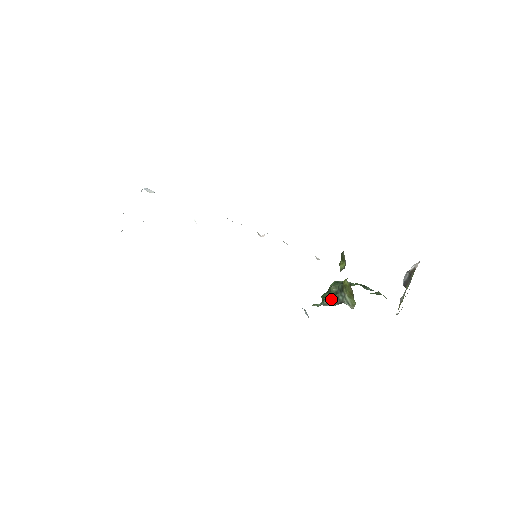
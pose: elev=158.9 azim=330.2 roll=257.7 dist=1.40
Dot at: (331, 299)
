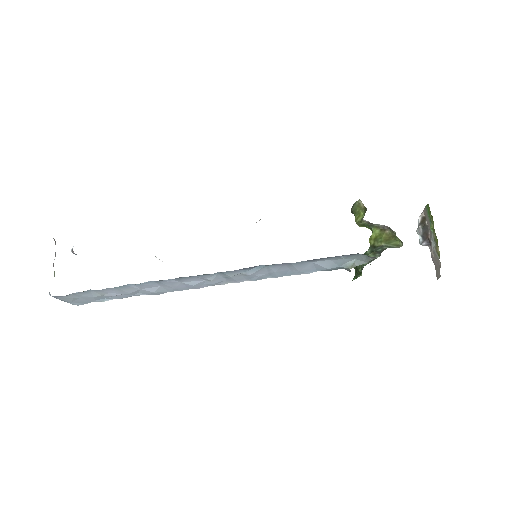
Dot at: occluded
